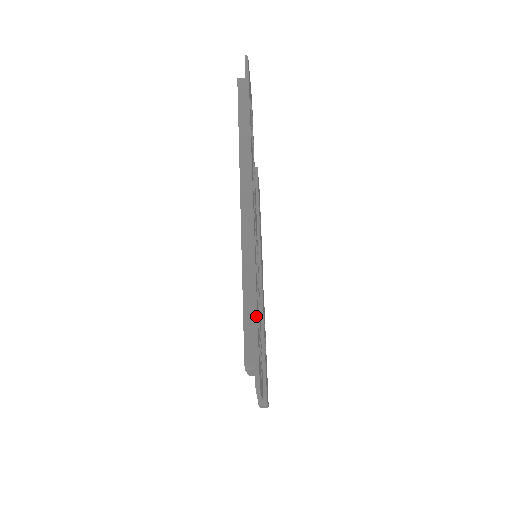
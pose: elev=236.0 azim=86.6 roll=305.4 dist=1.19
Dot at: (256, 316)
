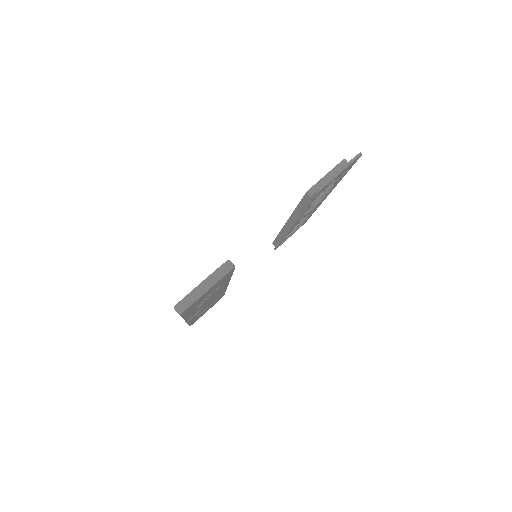
Dot at: (349, 169)
